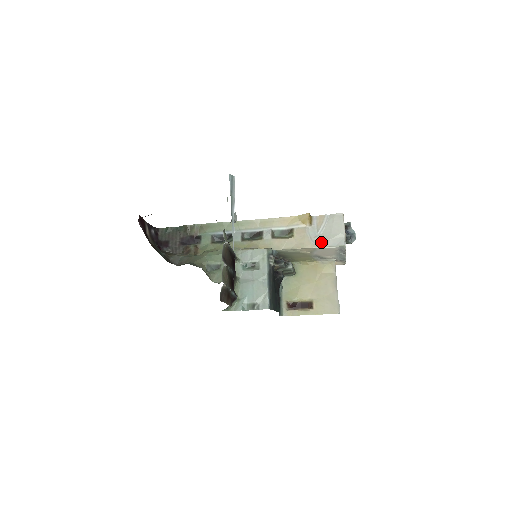
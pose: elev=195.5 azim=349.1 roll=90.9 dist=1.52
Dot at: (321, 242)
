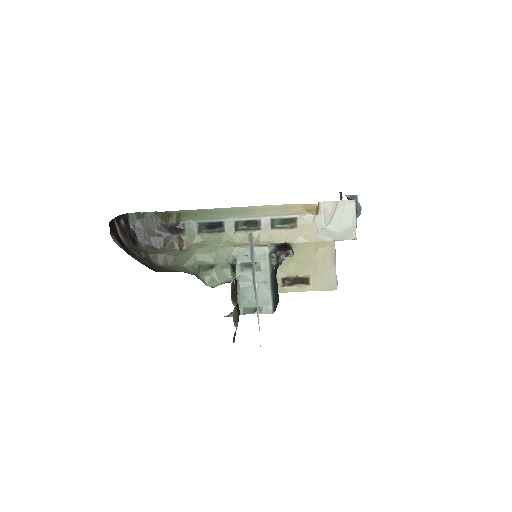
Dot at: (329, 235)
